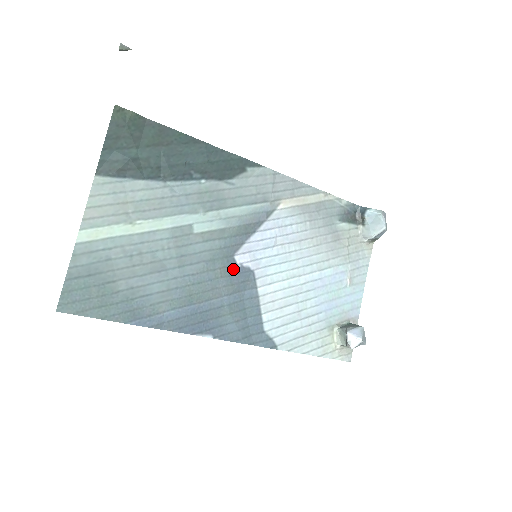
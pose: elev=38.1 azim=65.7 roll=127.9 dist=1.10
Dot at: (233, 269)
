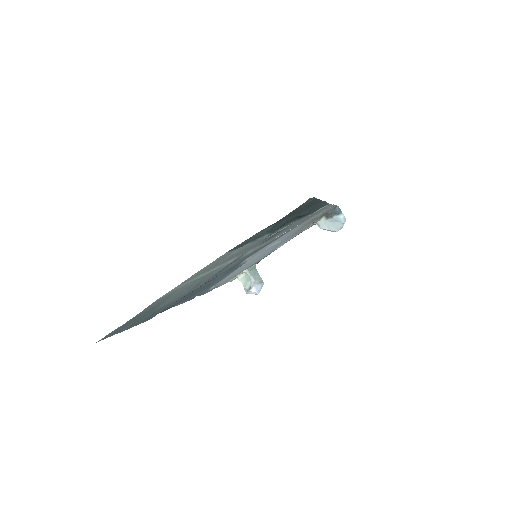
Dot at: (235, 267)
